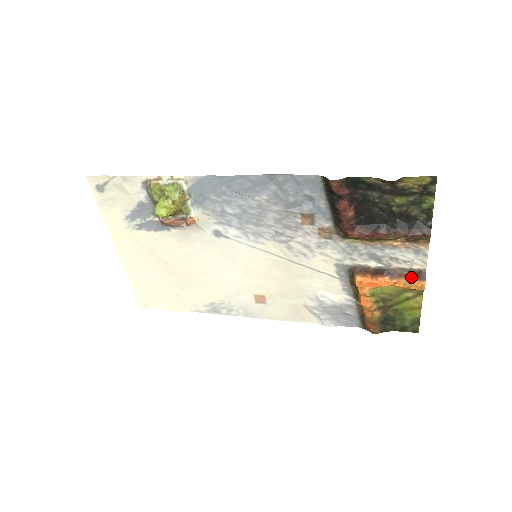
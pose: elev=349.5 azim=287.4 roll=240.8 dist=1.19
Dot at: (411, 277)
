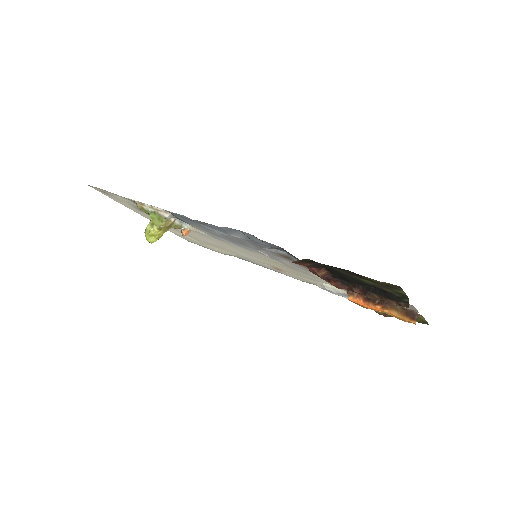
Dot at: (403, 313)
